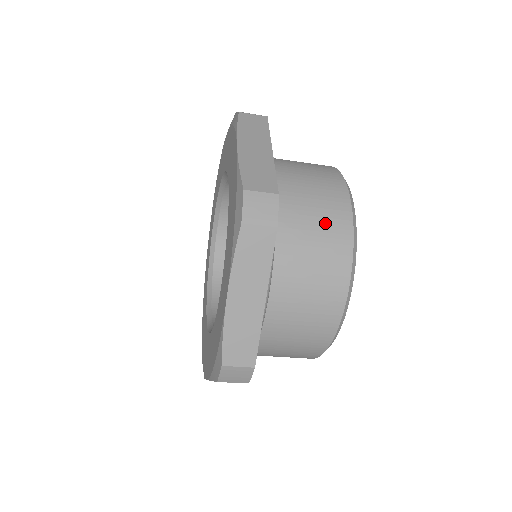
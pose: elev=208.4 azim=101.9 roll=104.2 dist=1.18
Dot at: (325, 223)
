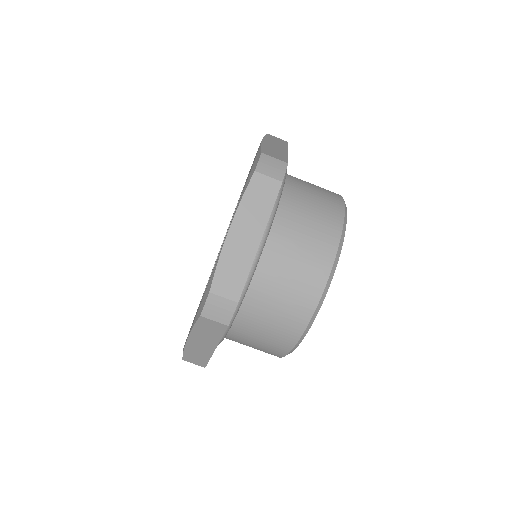
Dot at: (321, 210)
